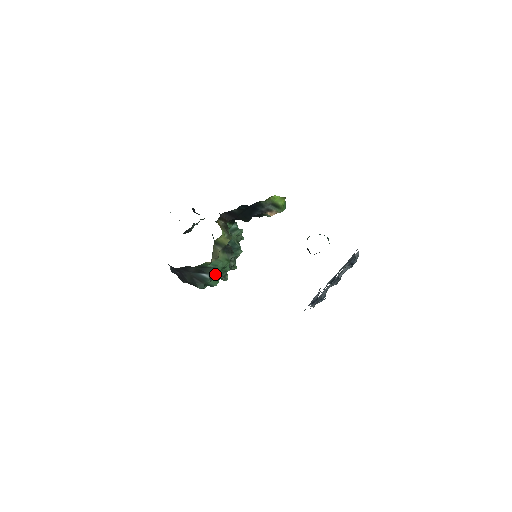
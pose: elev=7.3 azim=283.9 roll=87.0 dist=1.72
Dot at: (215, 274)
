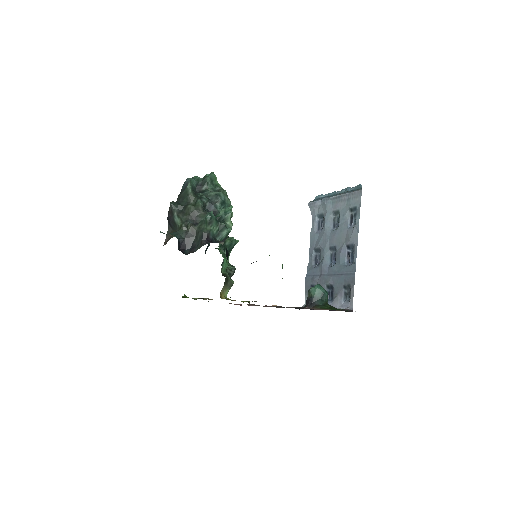
Dot at: occluded
